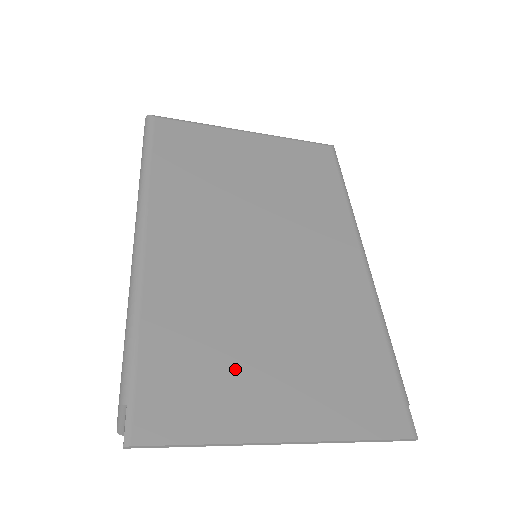
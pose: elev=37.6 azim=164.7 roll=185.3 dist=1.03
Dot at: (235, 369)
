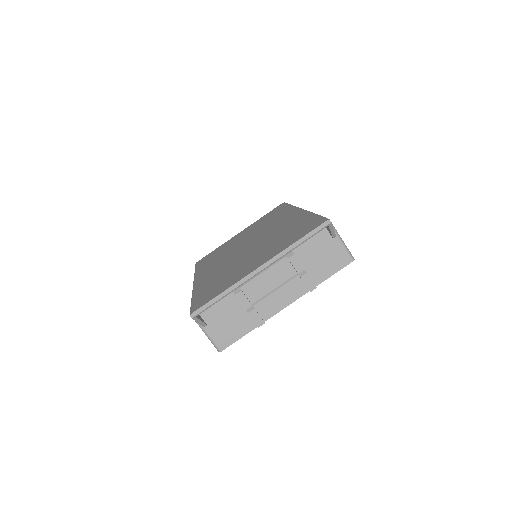
Dot at: (235, 272)
